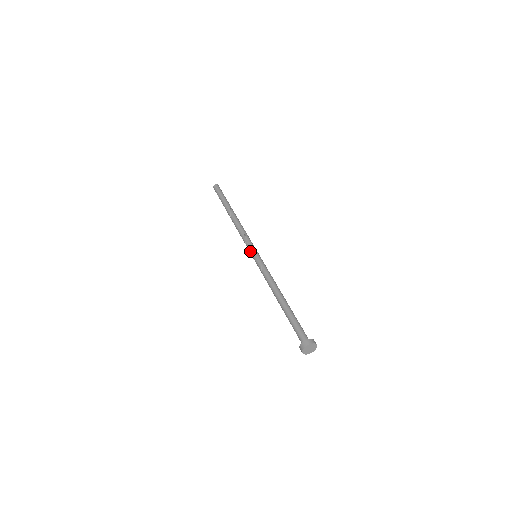
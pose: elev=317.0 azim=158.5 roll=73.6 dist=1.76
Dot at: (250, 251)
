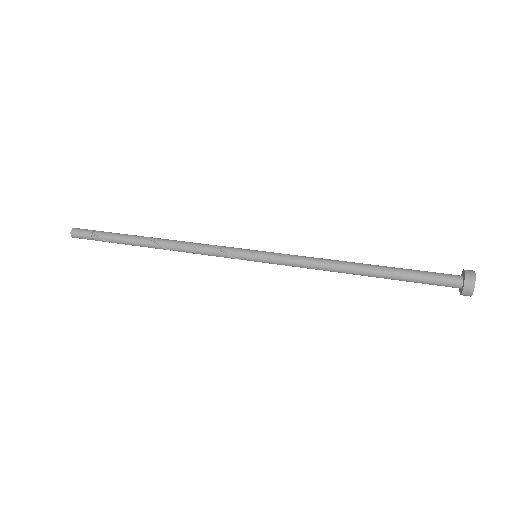
Dot at: (243, 252)
